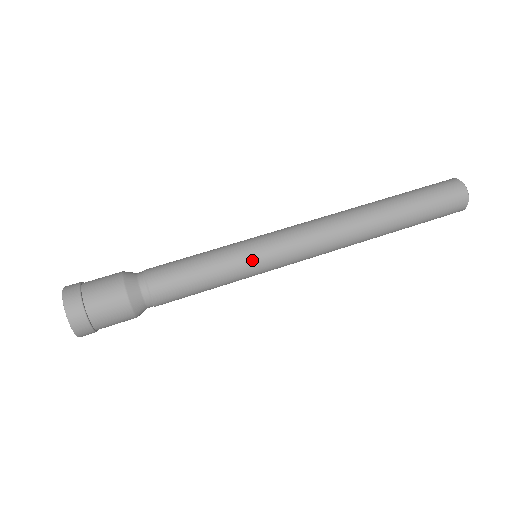
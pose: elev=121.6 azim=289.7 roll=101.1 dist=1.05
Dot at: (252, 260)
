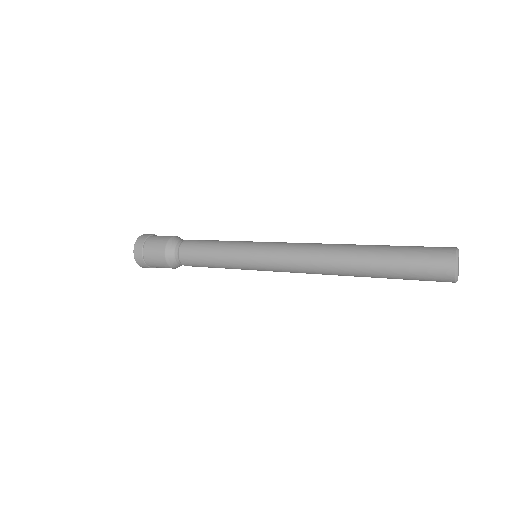
Dot at: (248, 243)
